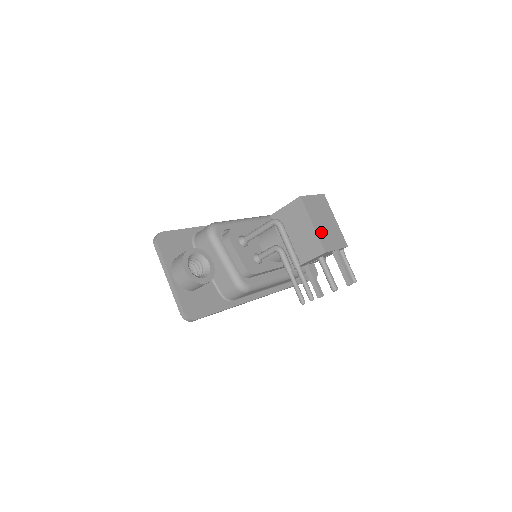
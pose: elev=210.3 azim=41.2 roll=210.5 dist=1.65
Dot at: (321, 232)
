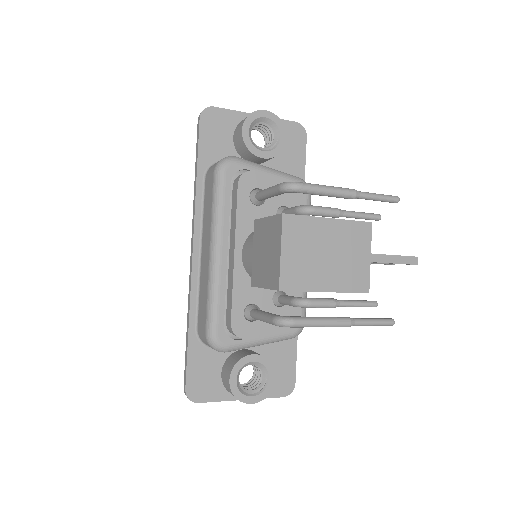
Dot at: (340, 279)
